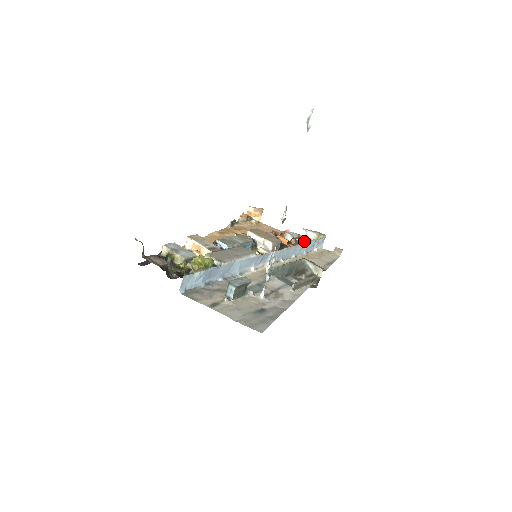
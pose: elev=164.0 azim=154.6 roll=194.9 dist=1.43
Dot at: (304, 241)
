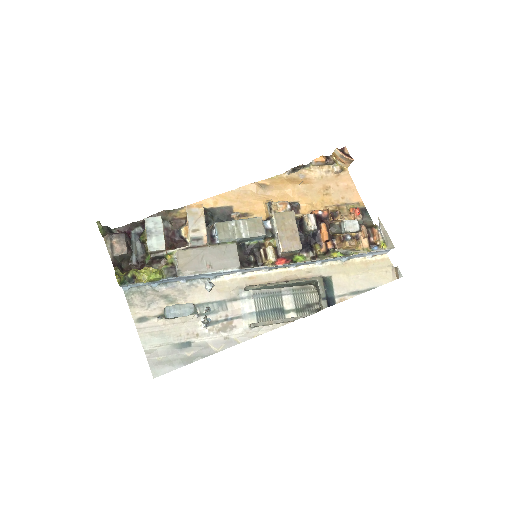
Dot at: (361, 239)
